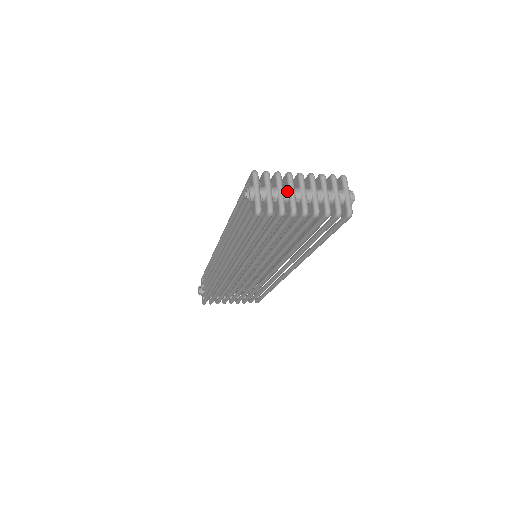
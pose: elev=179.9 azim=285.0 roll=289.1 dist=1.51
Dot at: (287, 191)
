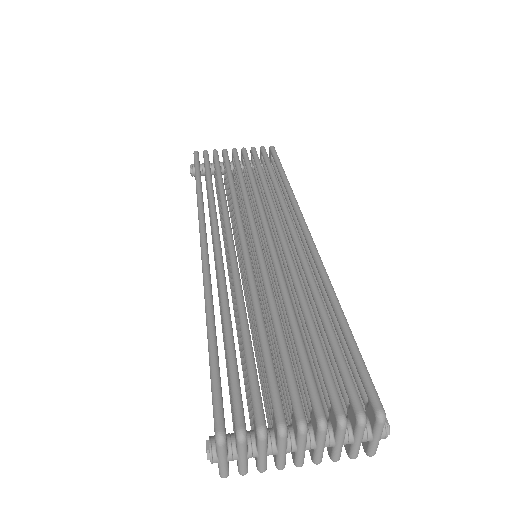
Dot at: (273, 452)
